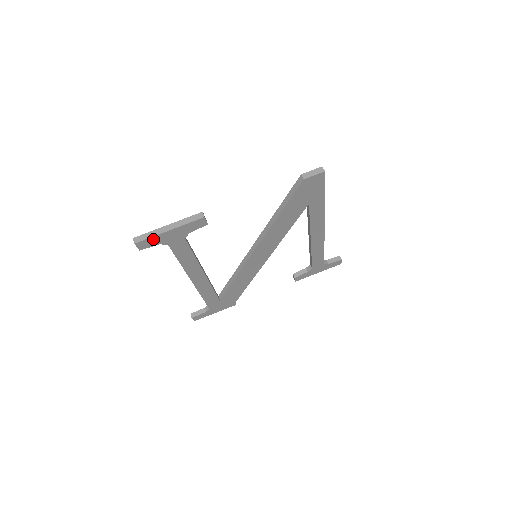
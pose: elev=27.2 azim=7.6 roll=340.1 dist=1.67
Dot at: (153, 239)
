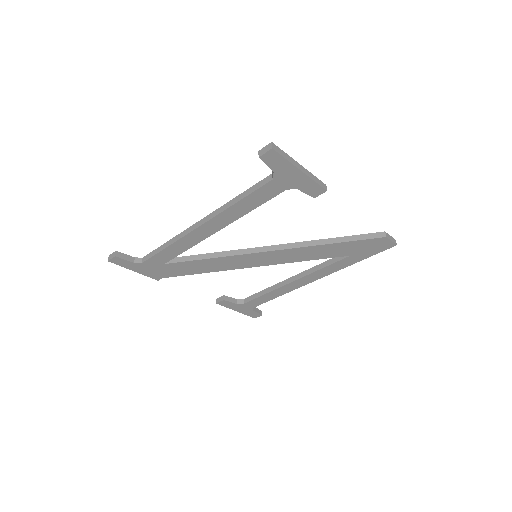
Dot at: (283, 162)
